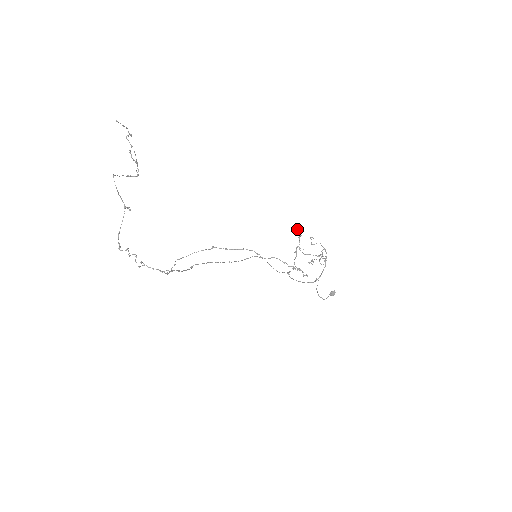
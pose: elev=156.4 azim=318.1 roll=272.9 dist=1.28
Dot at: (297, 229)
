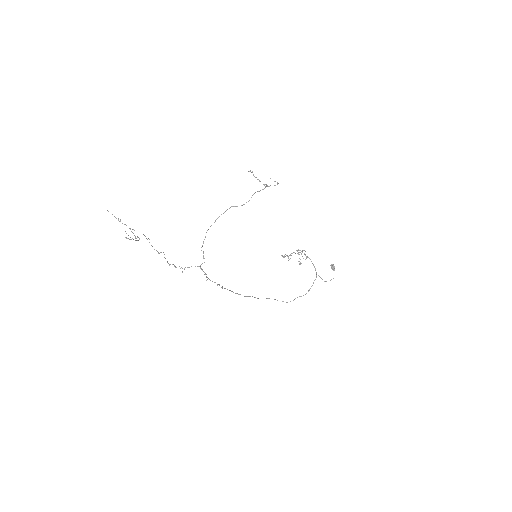
Dot at: (248, 171)
